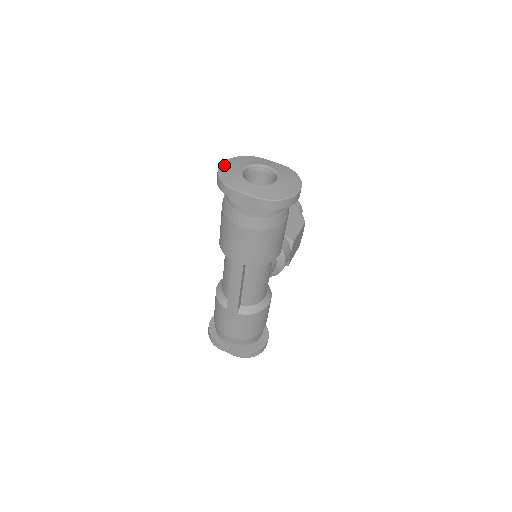
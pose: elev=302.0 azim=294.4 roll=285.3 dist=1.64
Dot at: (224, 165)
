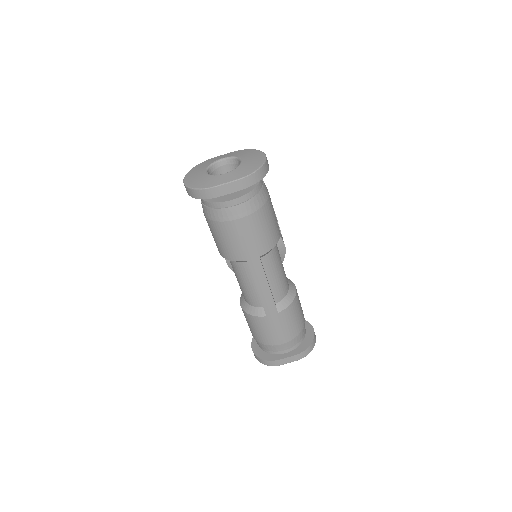
Dot at: (187, 180)
